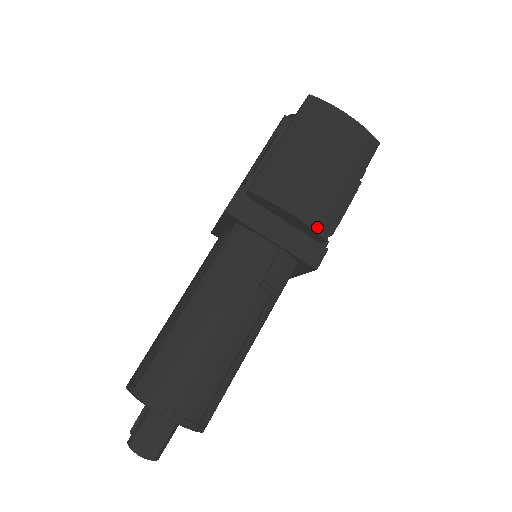
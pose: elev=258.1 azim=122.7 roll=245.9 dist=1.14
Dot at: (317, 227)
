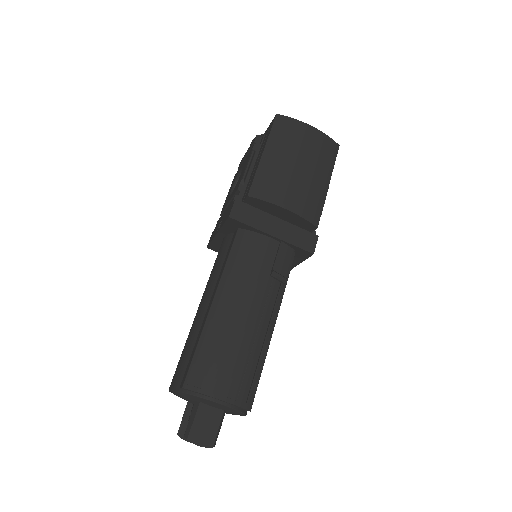
Dot at: (308, 217)
